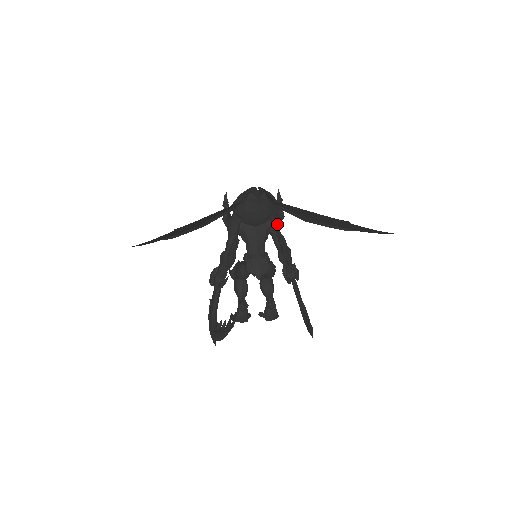
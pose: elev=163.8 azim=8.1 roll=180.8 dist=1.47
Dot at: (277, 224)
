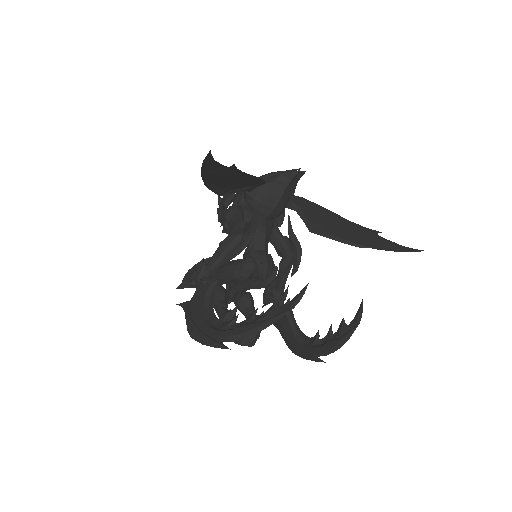
Dot at: occluded
